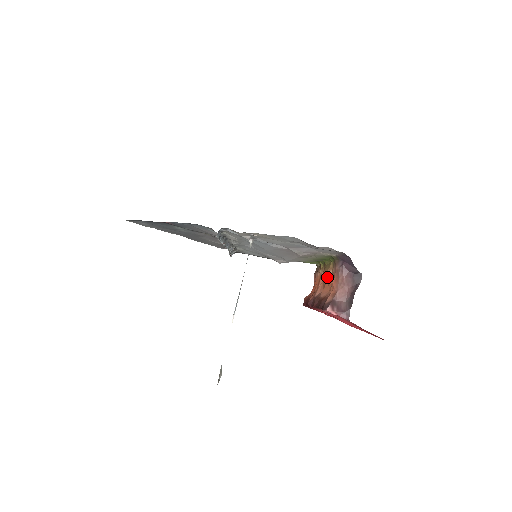
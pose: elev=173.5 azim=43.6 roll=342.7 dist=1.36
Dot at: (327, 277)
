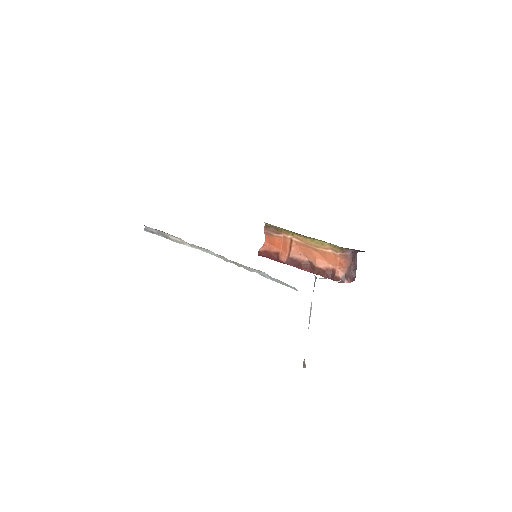
Dot at: (318, 251)
